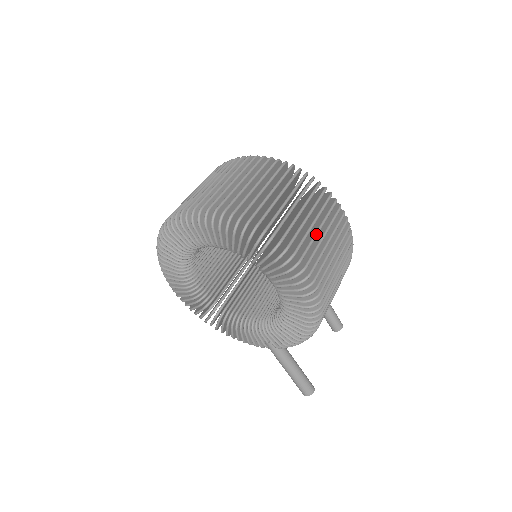
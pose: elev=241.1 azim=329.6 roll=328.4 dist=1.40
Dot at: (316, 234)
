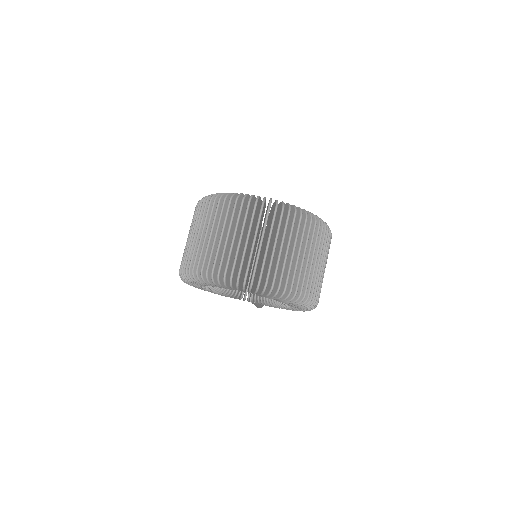
Dot at: occluded
